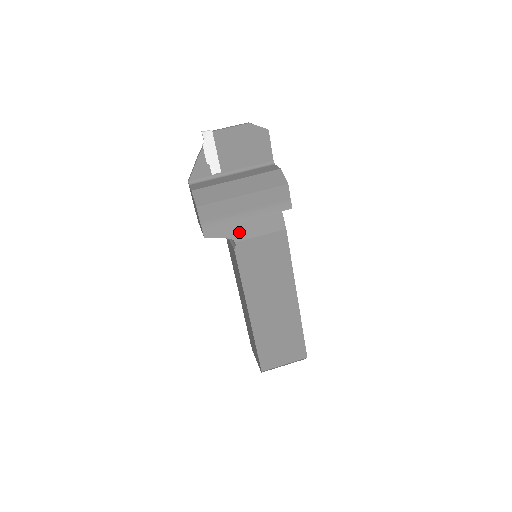
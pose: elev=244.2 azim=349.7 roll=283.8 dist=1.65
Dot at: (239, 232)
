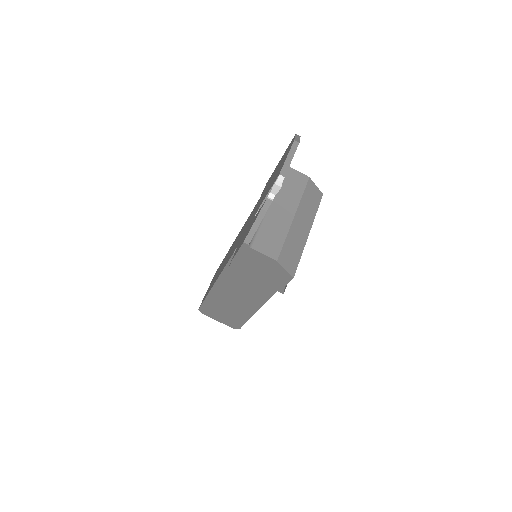
Dot at: occluded
